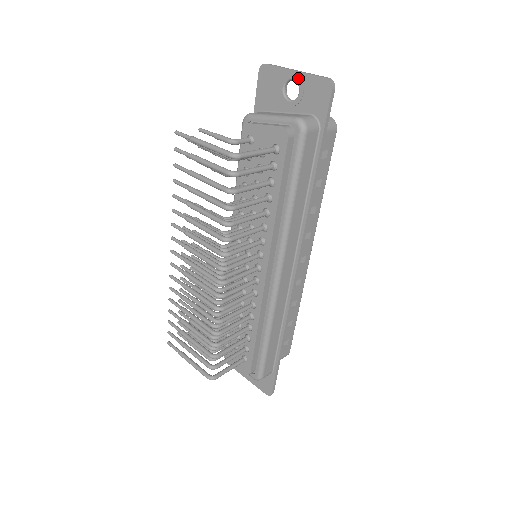
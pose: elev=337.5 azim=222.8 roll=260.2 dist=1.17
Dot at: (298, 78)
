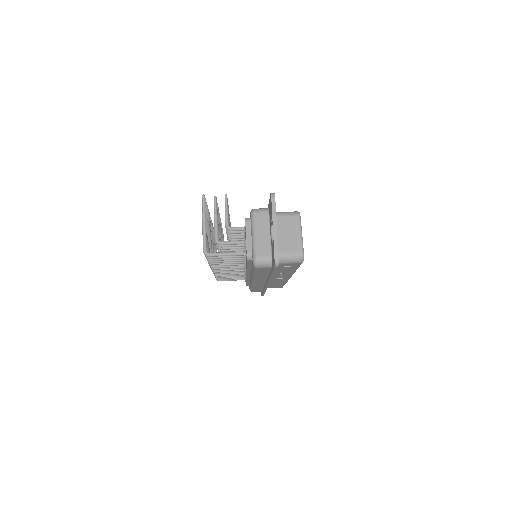
Dot at: (272, 234)
